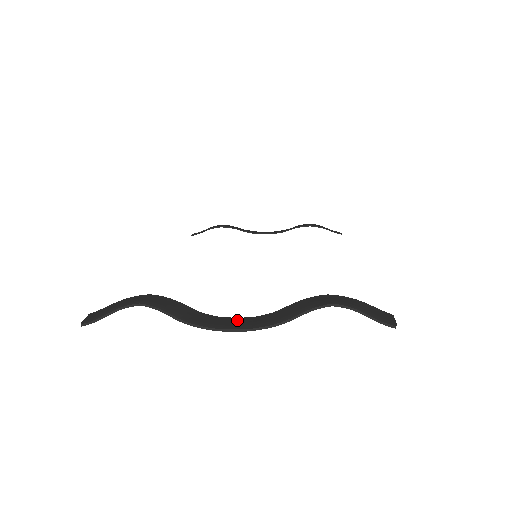
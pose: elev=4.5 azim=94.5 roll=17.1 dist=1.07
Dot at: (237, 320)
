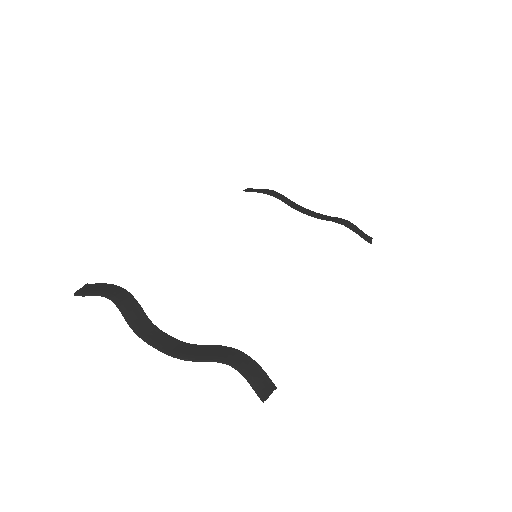
Dot at: (168, 339)
